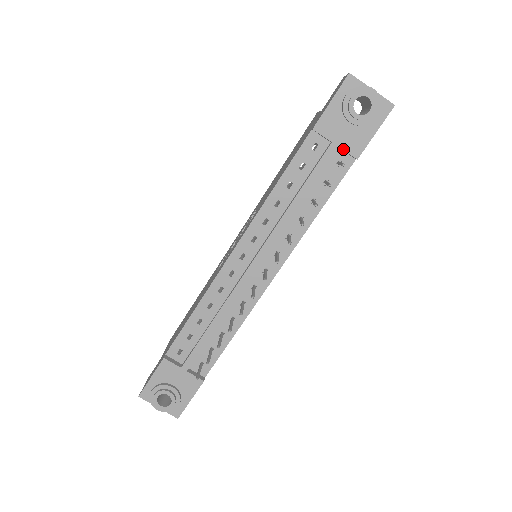
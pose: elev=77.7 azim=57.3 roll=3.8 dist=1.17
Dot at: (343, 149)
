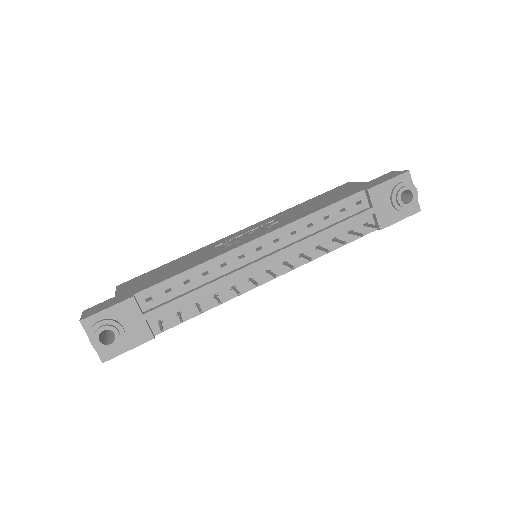
Dot at: (377, 217)
